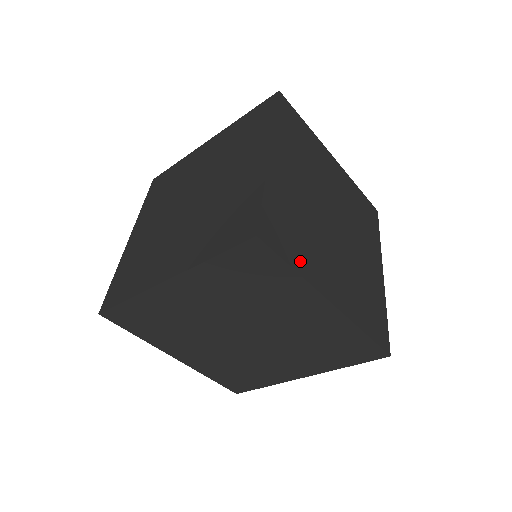
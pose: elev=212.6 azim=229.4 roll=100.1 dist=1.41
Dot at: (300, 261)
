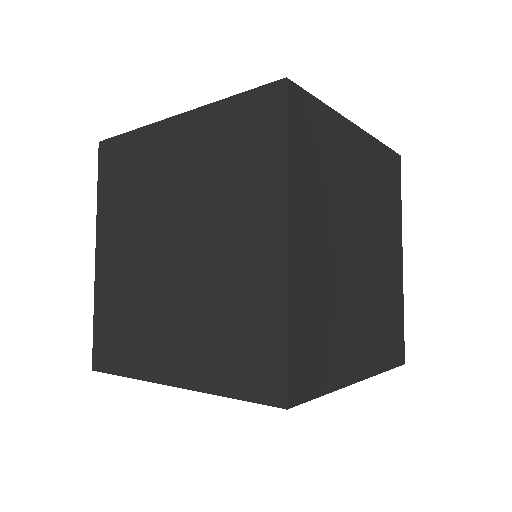
Dot at: (329, 373)
